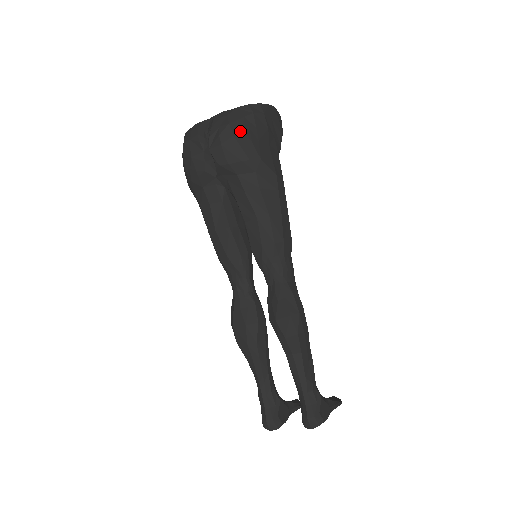
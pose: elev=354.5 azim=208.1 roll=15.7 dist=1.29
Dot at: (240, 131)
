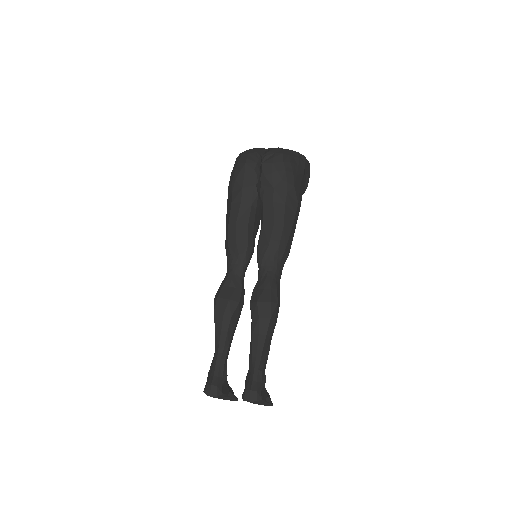
Dot at: (288, 162)
